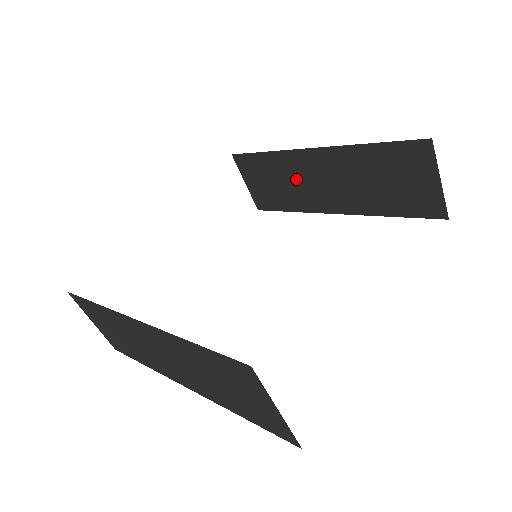
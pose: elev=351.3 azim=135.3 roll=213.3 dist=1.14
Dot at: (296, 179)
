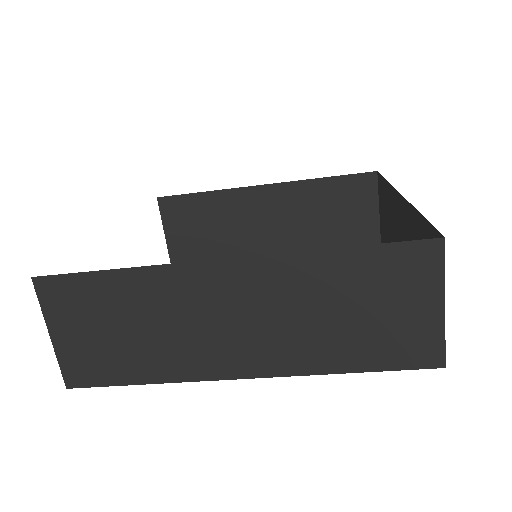
Dot at: (234, 220)
